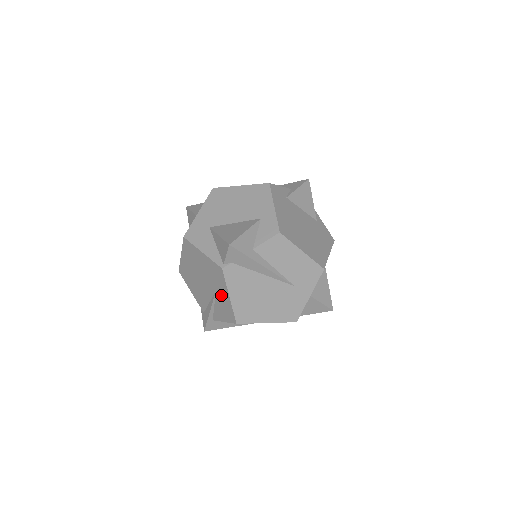
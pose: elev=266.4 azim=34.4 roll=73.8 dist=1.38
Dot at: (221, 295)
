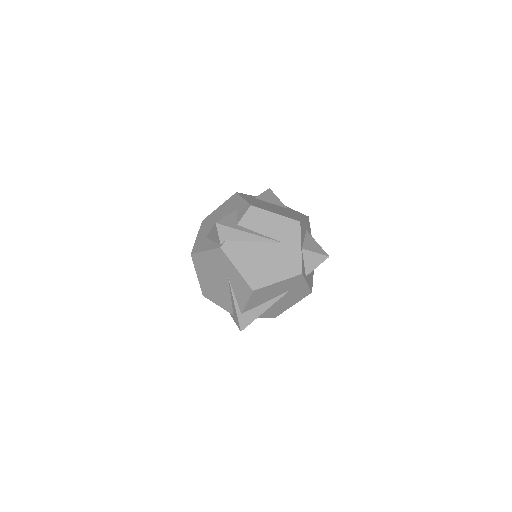
Dot at: (232, 276)
